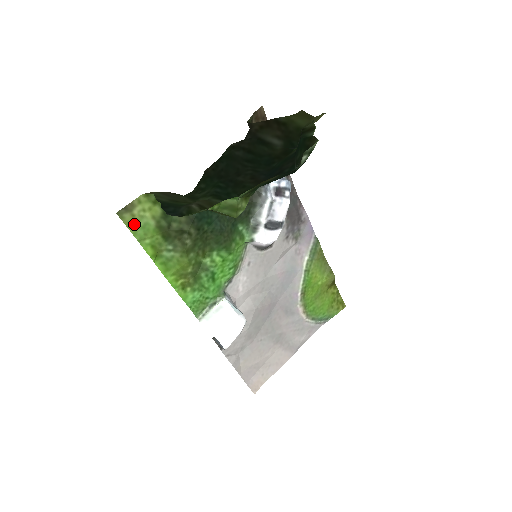
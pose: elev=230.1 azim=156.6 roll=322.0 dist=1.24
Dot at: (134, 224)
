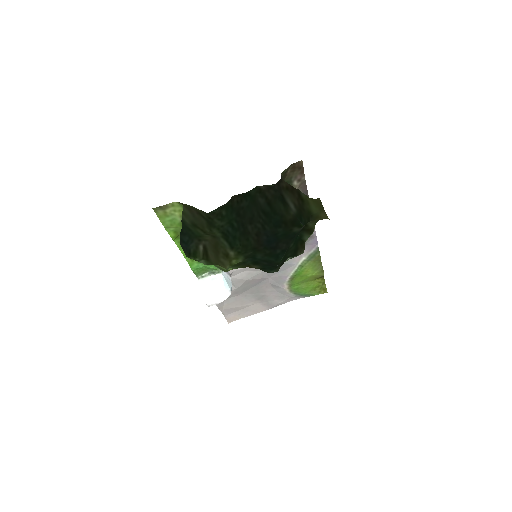
Dot at: (164, 217)
